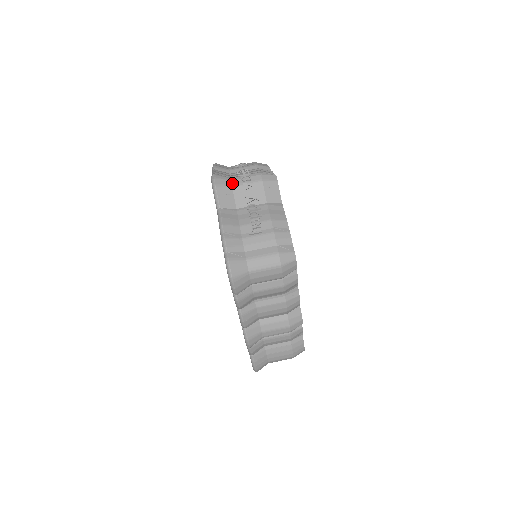
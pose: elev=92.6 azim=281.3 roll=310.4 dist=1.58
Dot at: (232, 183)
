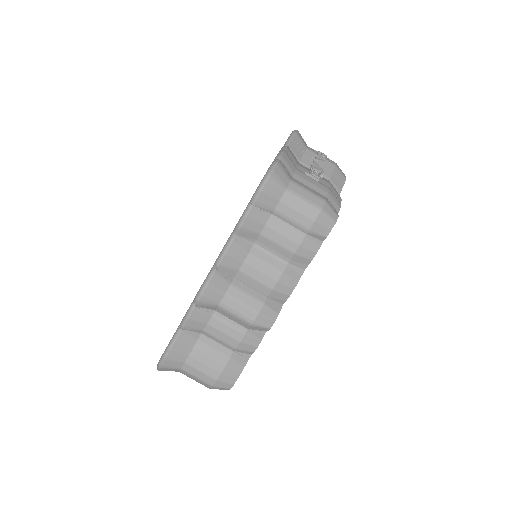
Dot at: (308, 147)
